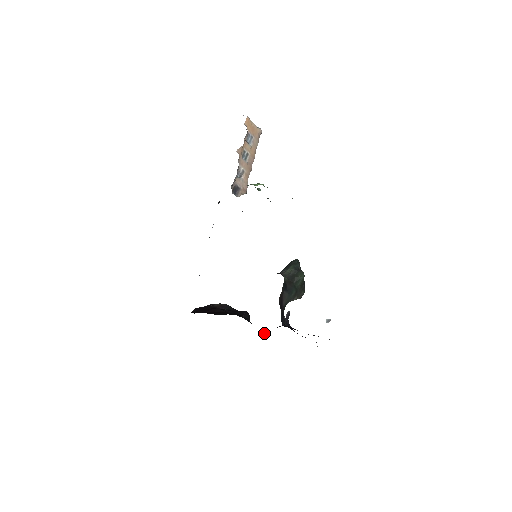
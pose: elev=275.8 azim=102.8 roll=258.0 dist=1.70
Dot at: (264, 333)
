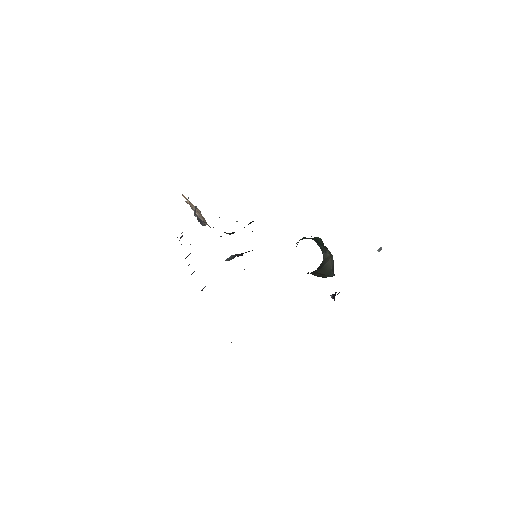
Dot at: occluded
